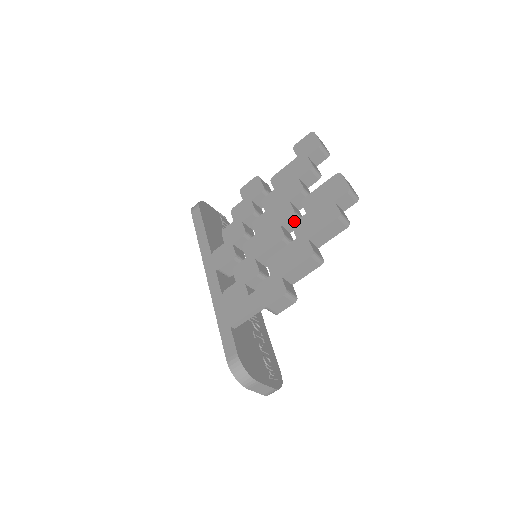
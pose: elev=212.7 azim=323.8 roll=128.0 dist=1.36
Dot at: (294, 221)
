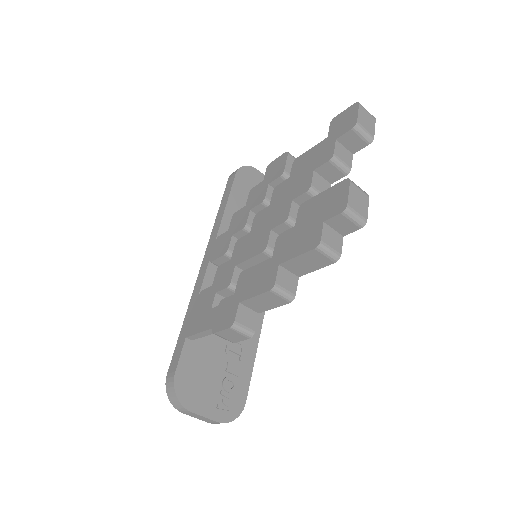
Dot at: occluded
